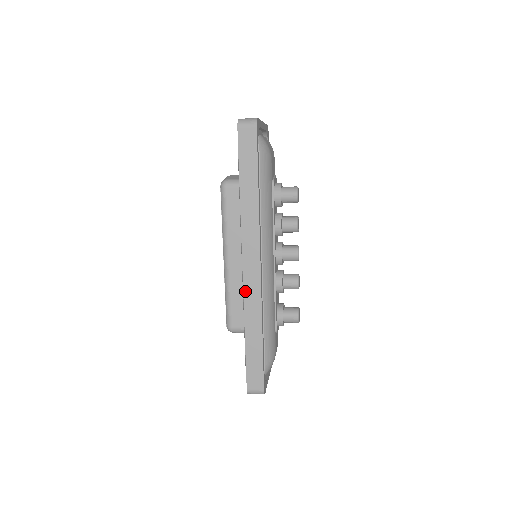
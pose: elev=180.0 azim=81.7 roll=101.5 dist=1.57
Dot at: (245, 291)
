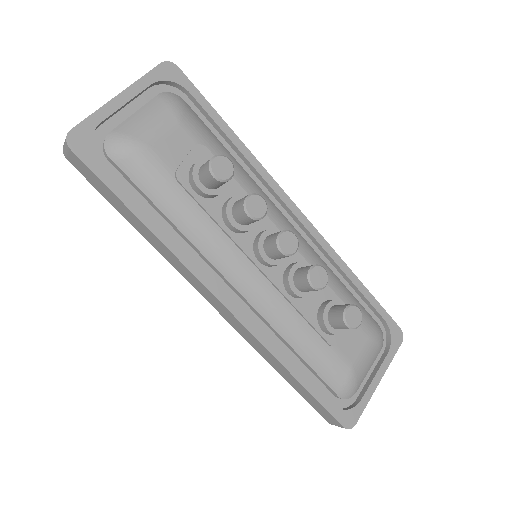
Dot at: (237, 330)
